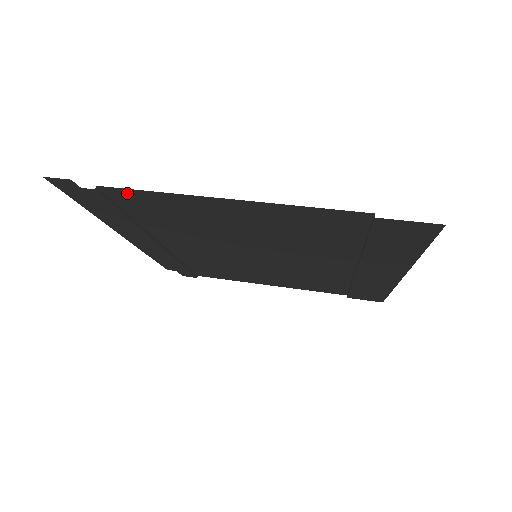
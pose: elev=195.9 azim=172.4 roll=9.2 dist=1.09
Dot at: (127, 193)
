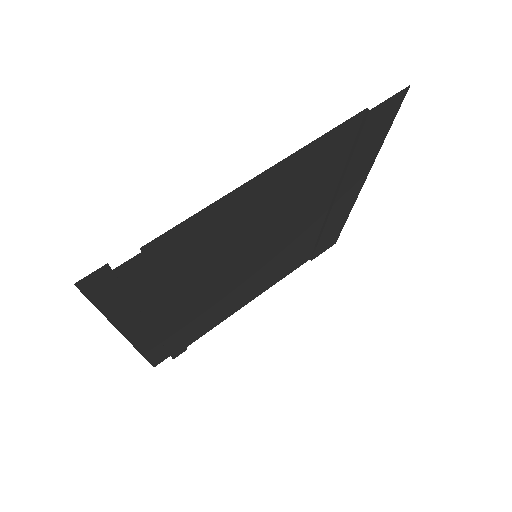
Dot at: (168, 238)
